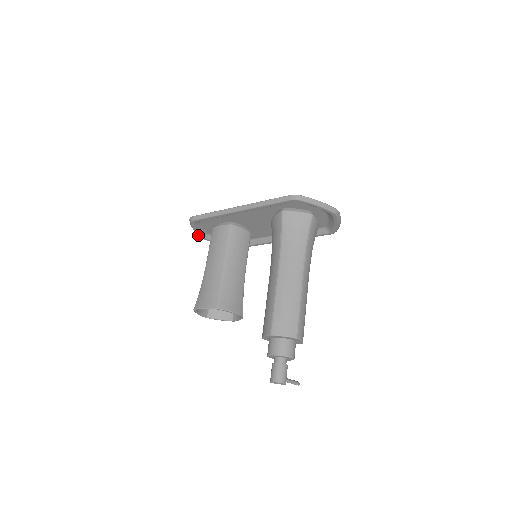
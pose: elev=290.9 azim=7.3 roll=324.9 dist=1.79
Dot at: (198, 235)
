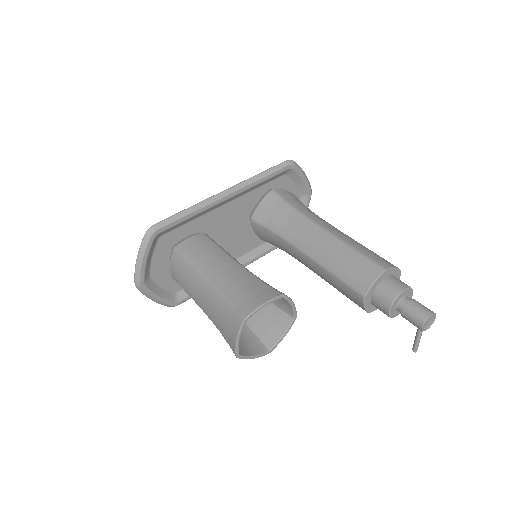
Dot at: (140, 277)
